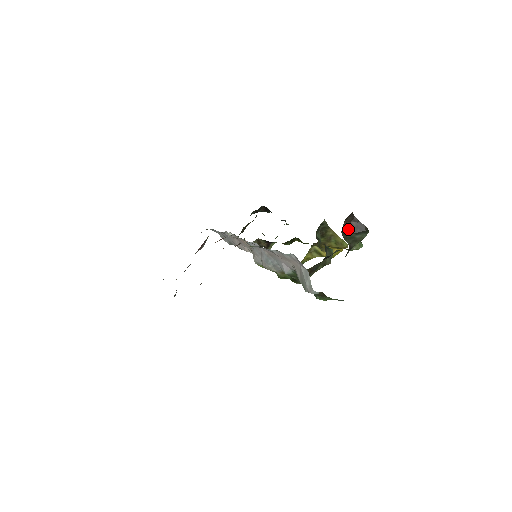
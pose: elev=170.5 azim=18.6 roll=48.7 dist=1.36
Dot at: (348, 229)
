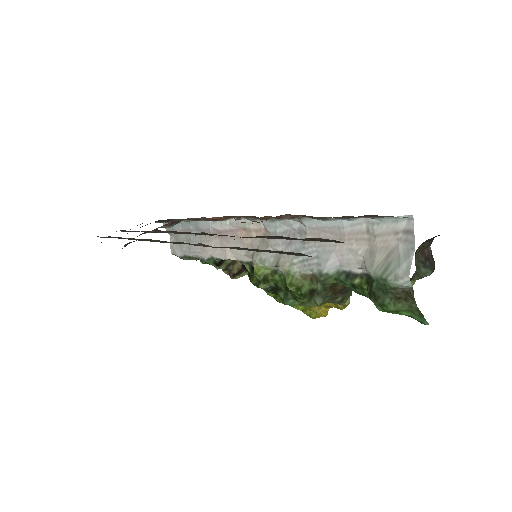
Dot at: (419, 255)
